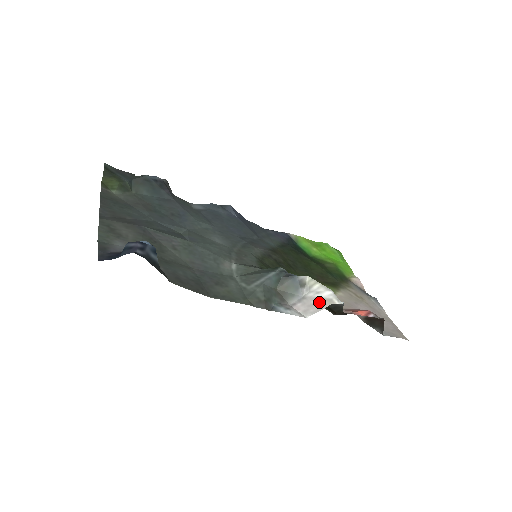
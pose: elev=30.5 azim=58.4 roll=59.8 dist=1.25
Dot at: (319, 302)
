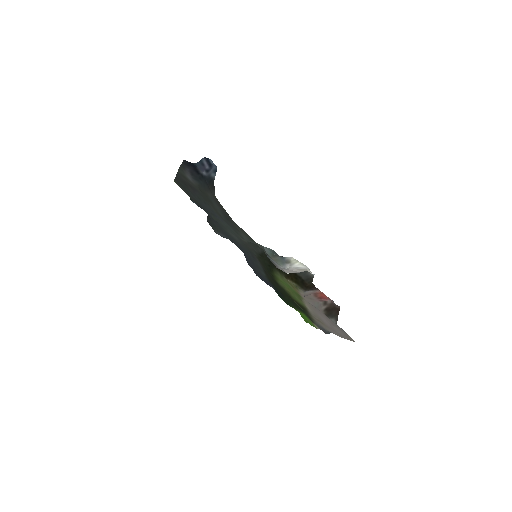
Dot at: (298, 270)
